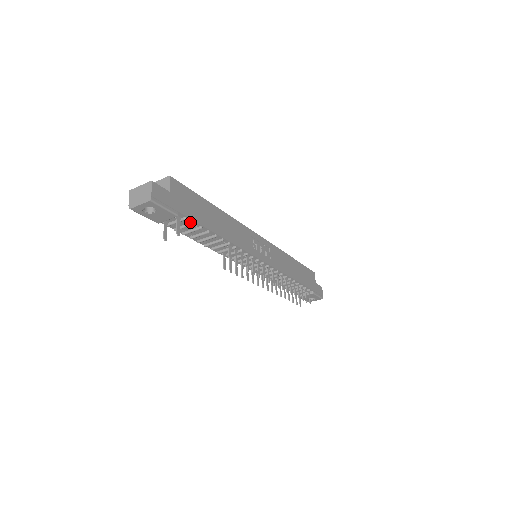
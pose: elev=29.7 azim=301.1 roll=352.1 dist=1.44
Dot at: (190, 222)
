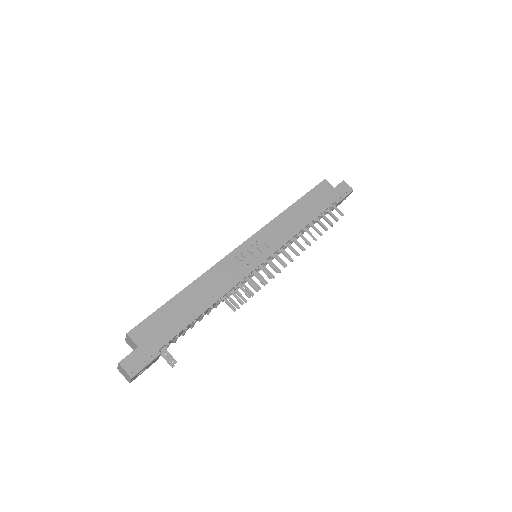
Dot at: (175, 337)
